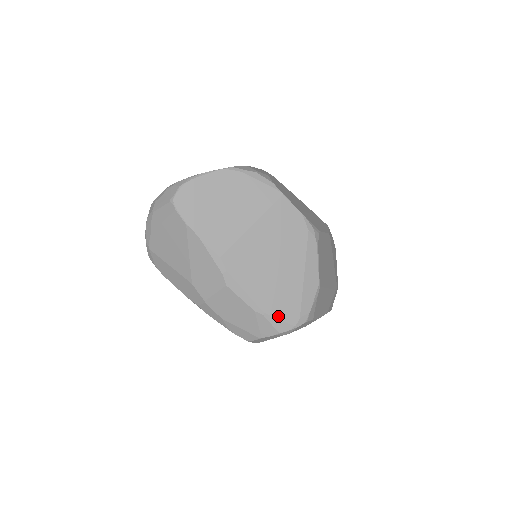
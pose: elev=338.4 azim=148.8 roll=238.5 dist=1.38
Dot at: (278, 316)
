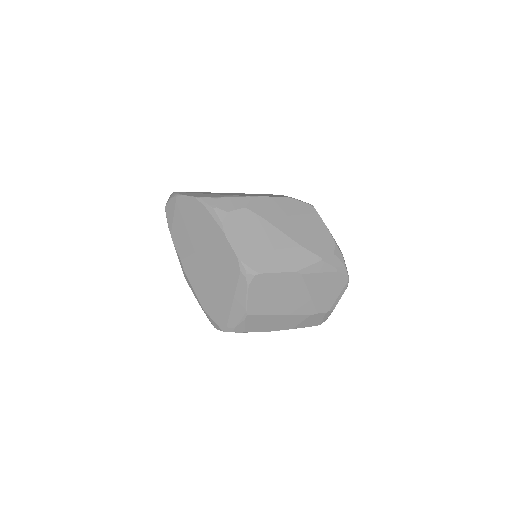
Dot at: (212, 317)
